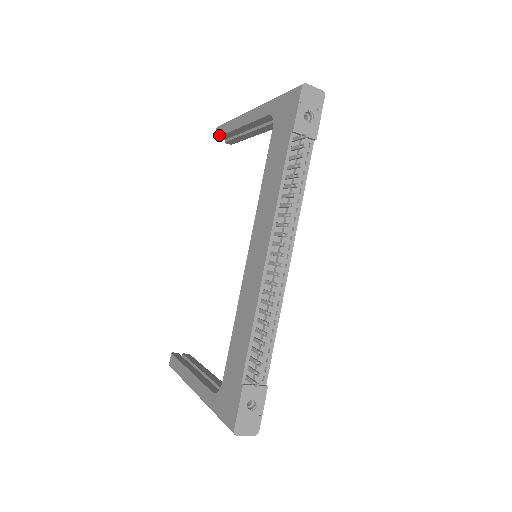
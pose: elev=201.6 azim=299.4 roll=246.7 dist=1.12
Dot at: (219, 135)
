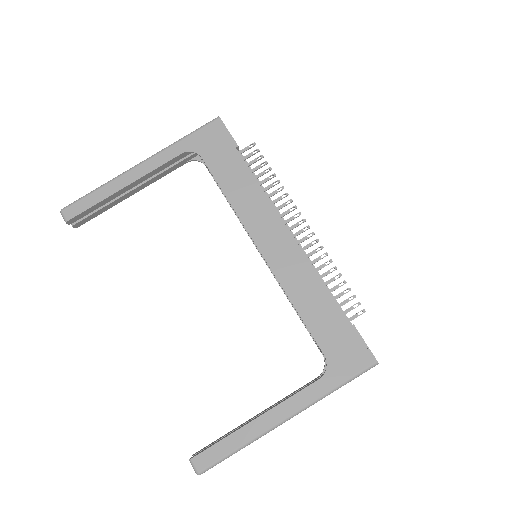
Dot at: (80, 212)
